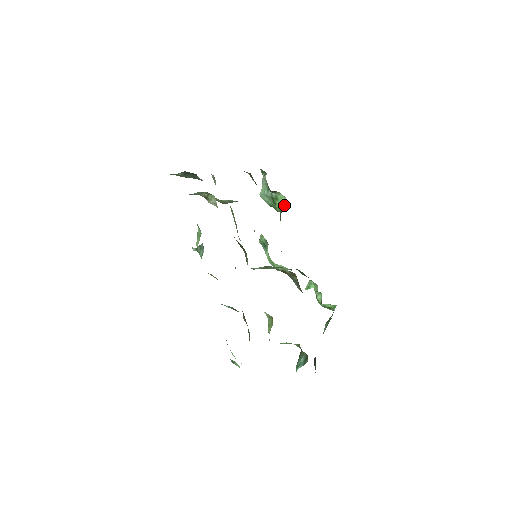
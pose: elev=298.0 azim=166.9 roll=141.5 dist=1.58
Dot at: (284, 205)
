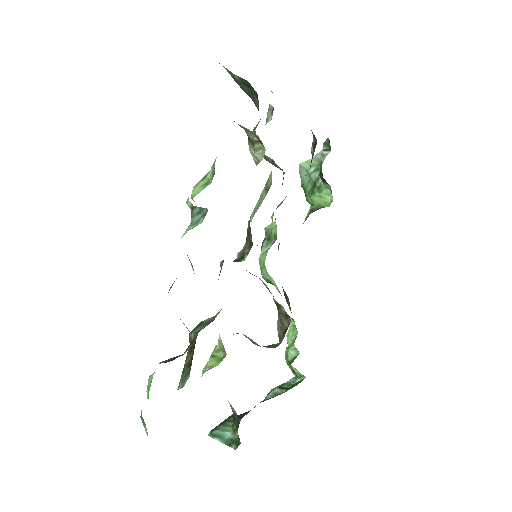
Dot at: (323, 204)
